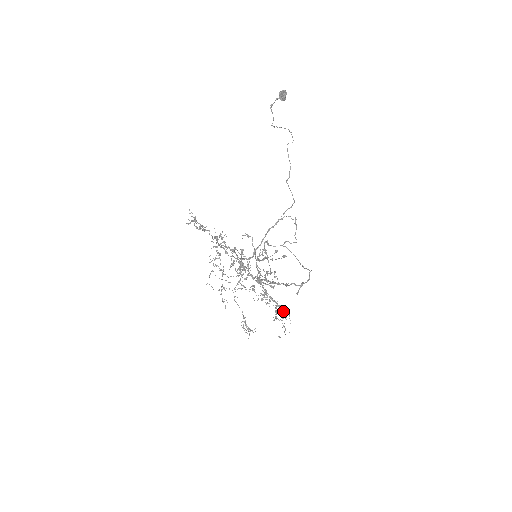
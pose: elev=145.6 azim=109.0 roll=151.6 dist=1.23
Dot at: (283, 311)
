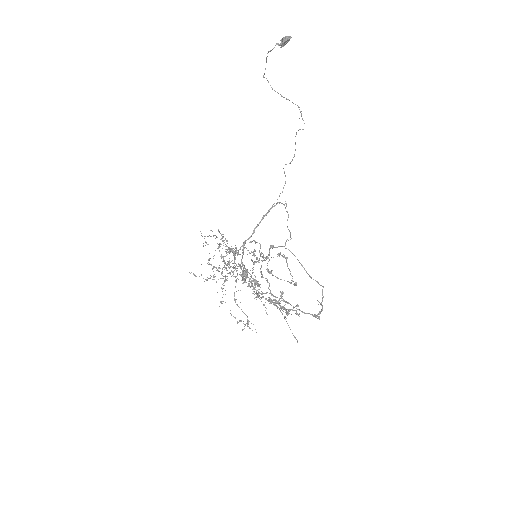
Dot at: occluded
